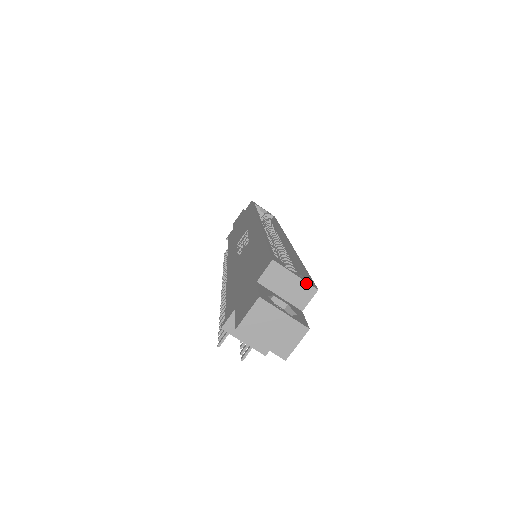
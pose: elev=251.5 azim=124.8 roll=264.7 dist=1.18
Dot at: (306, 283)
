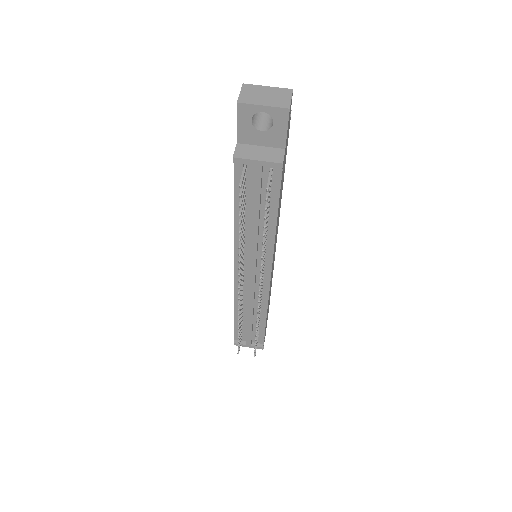
Dot at: occluded
